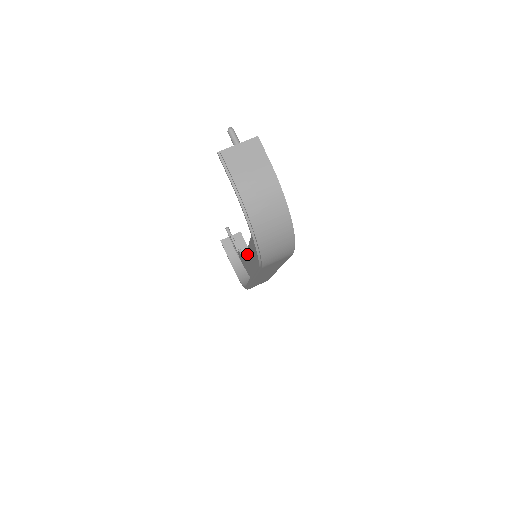
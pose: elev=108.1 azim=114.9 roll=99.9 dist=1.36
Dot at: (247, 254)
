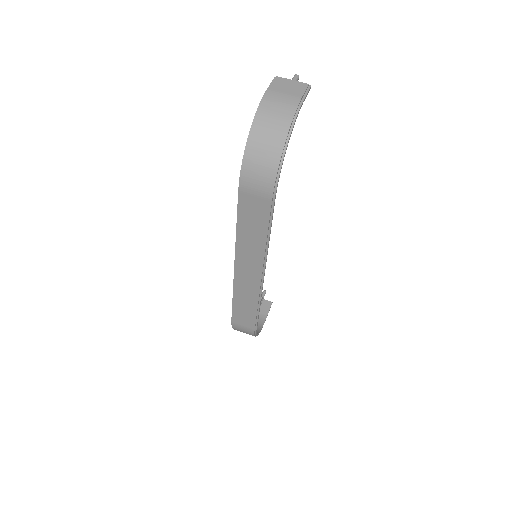
Dot at: occluded
